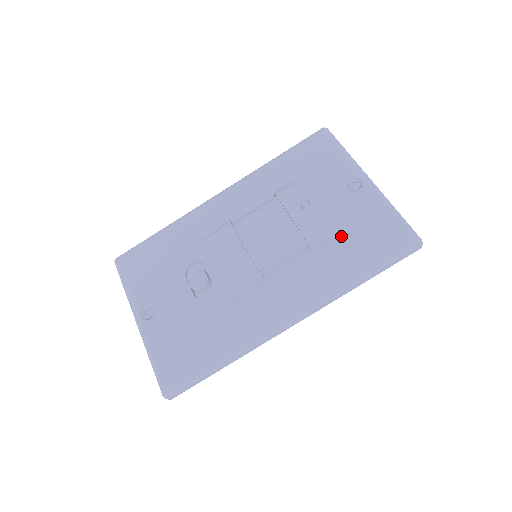
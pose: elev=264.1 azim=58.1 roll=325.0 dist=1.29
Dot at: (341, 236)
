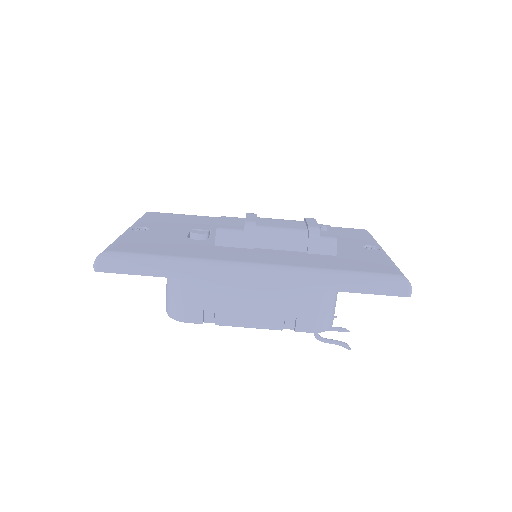
Dot at: (340, 257)
